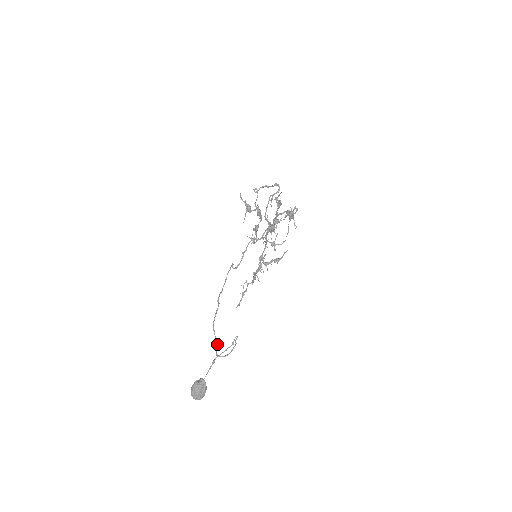
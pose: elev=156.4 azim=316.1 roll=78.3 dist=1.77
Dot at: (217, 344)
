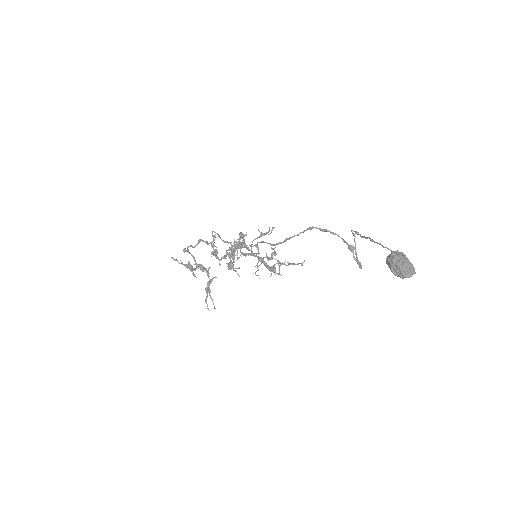
Dot at: (348, 244)
